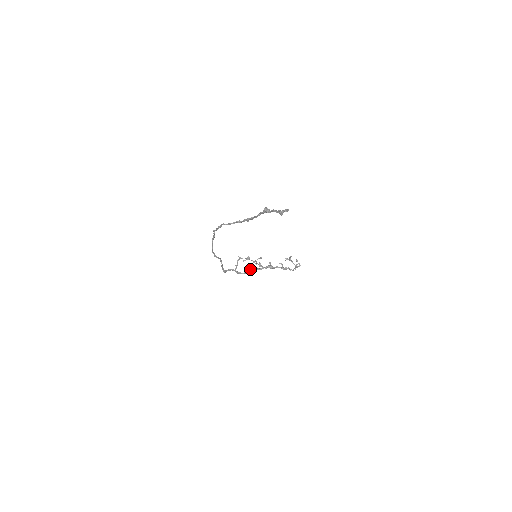
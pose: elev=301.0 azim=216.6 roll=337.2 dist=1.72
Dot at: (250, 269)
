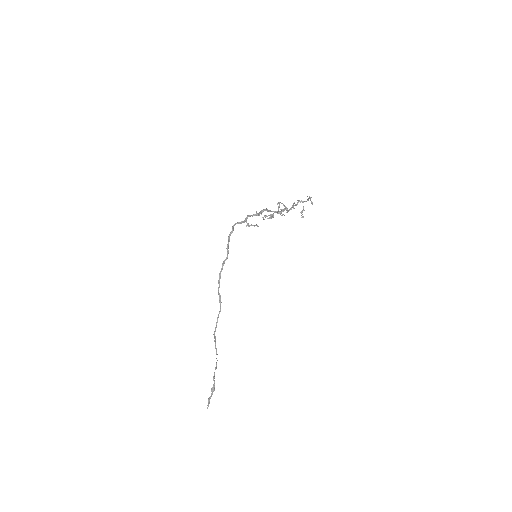
Dot at: occluded
